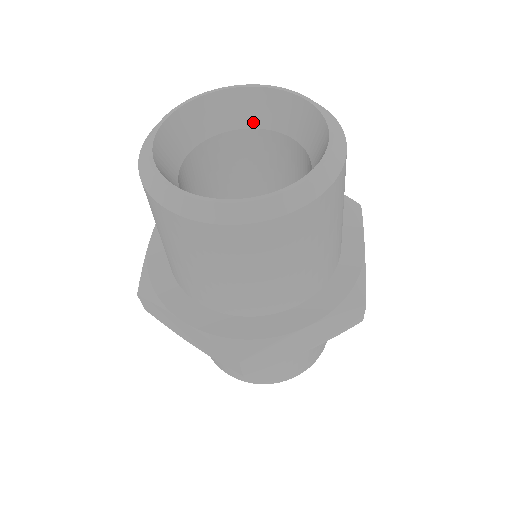
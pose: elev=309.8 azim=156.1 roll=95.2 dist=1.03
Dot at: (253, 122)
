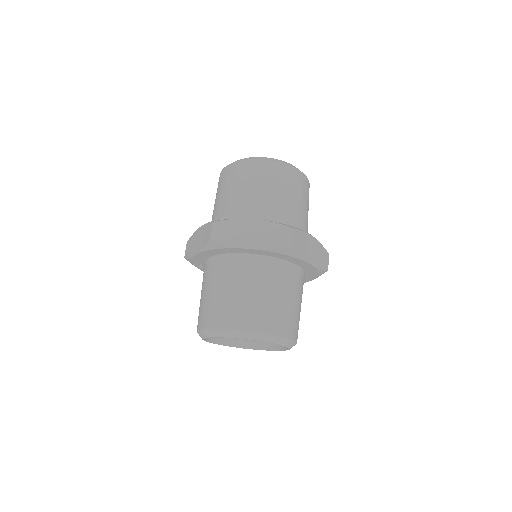
Dot at: occluded
